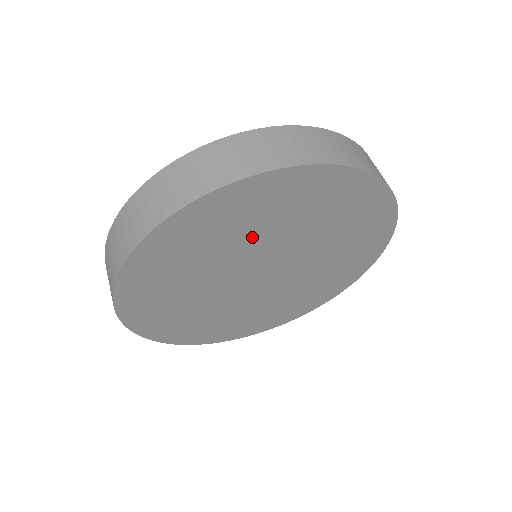
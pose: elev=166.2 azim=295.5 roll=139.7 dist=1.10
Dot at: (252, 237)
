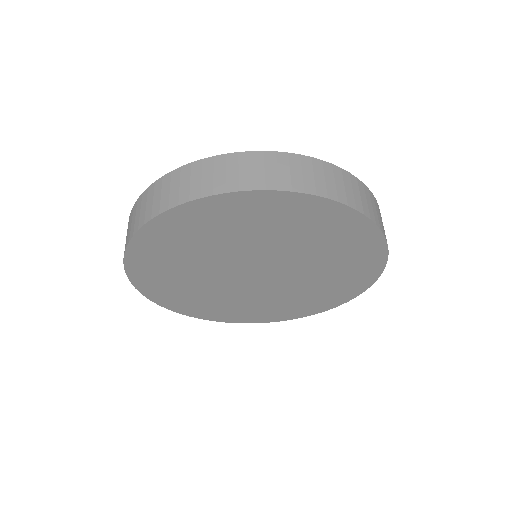
Dot at: (205, 254)
